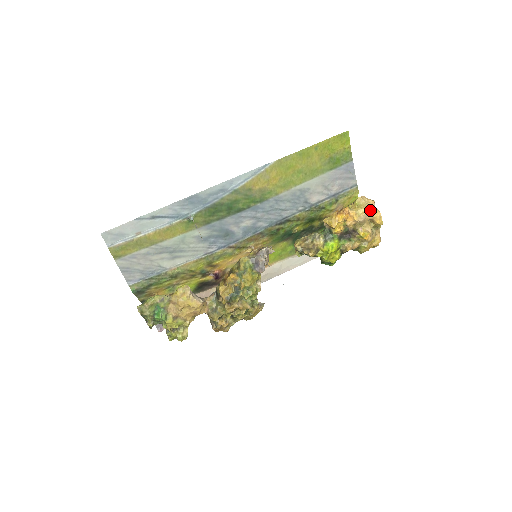
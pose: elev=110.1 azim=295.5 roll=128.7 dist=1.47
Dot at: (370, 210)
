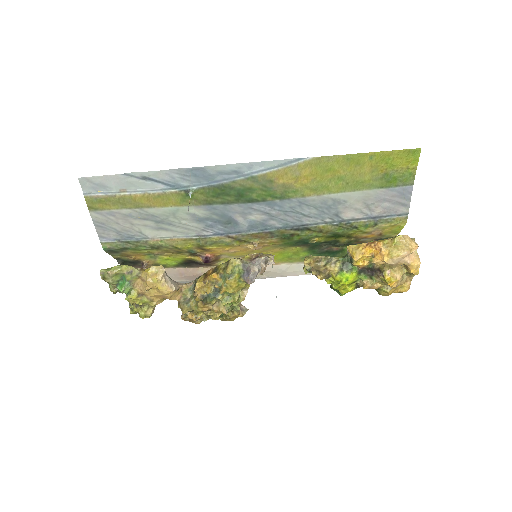
Dot at: (408, 255)
